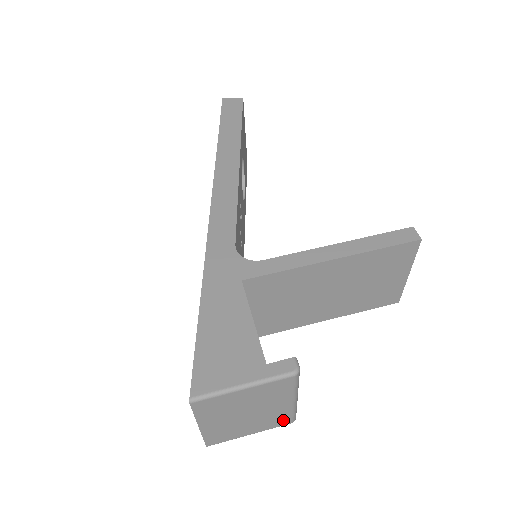
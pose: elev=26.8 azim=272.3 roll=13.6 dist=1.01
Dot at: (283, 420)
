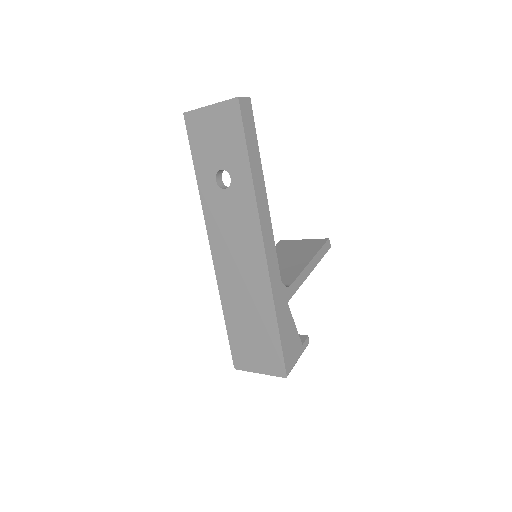
Dot at: occluded
